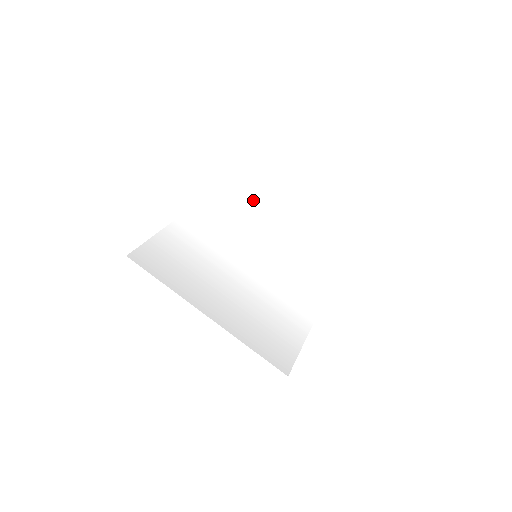
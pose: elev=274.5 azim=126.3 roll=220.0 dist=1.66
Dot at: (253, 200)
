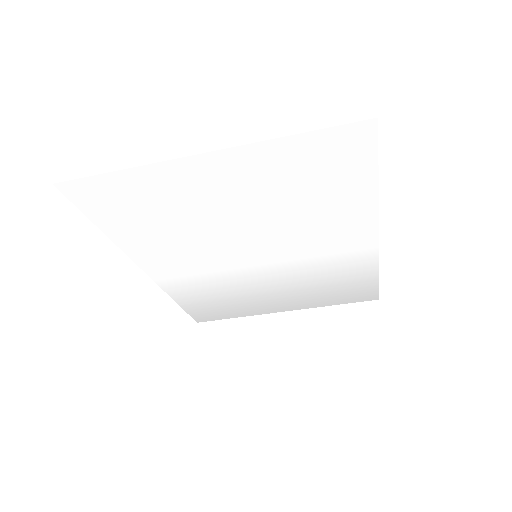
Dot at: (138, 195)
